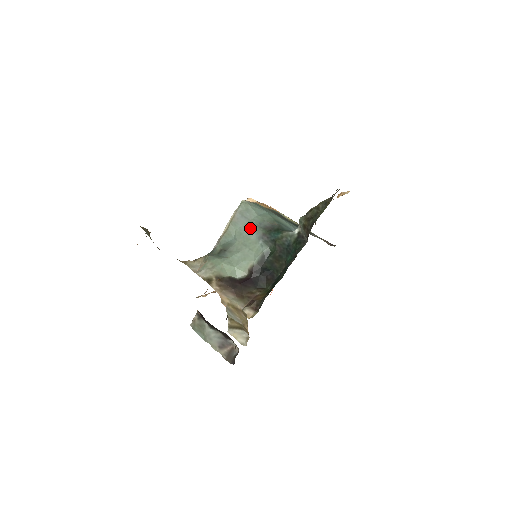
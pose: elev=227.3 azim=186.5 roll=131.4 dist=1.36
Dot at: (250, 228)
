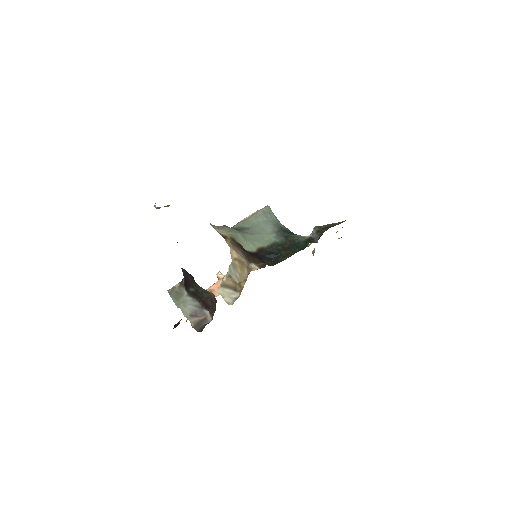
Dot at: (268, 224)
